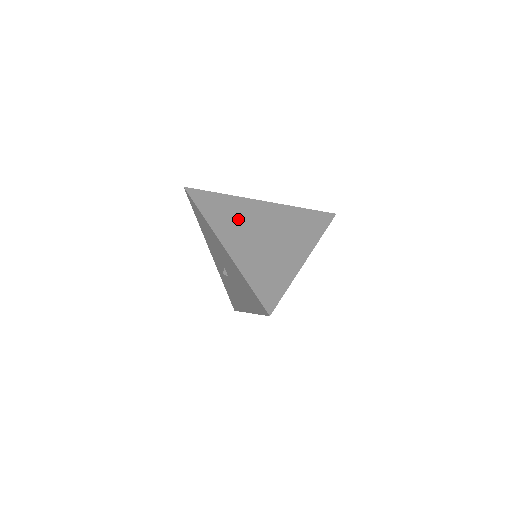
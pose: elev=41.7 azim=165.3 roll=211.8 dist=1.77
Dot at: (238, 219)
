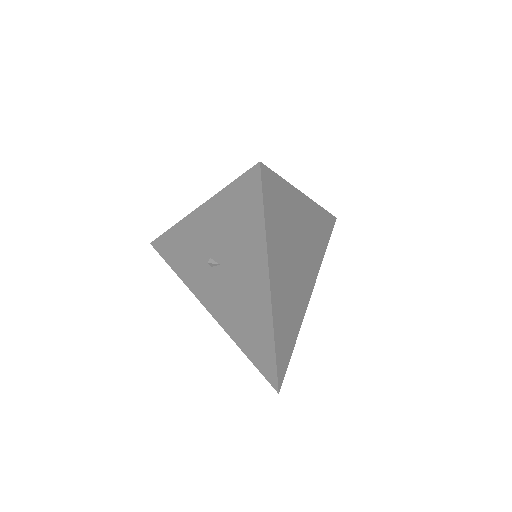
Dot at: (288, 236)
